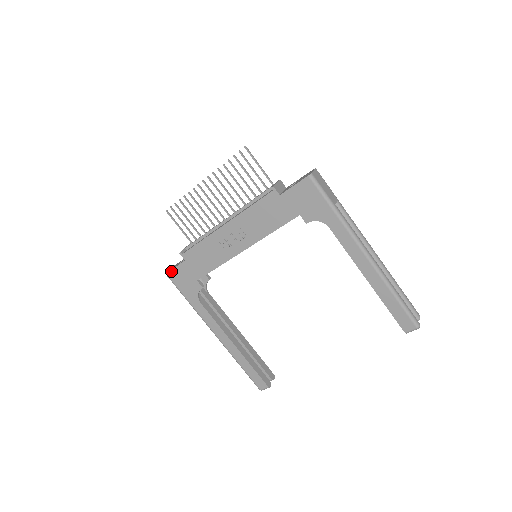
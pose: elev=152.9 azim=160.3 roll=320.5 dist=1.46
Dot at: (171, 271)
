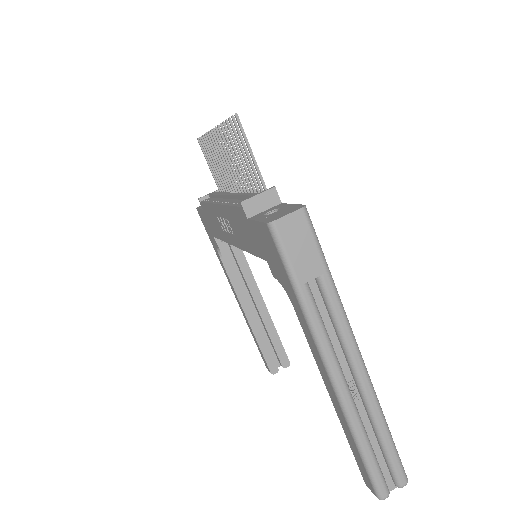
Dot at: (198, 210)
